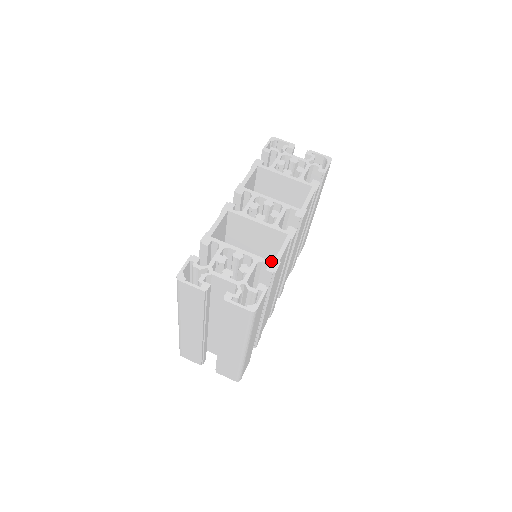
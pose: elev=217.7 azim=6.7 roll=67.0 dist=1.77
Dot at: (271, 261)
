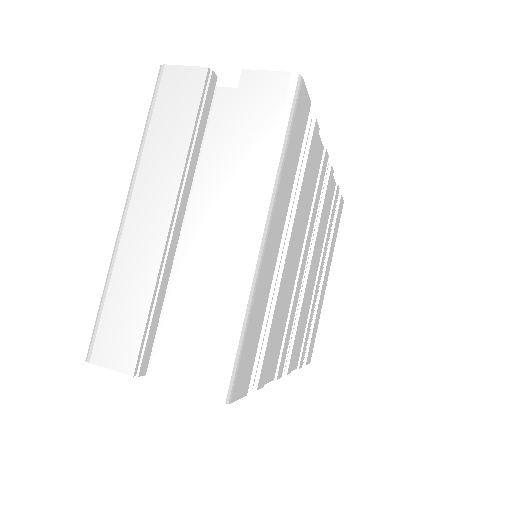
Dot at: occluded
